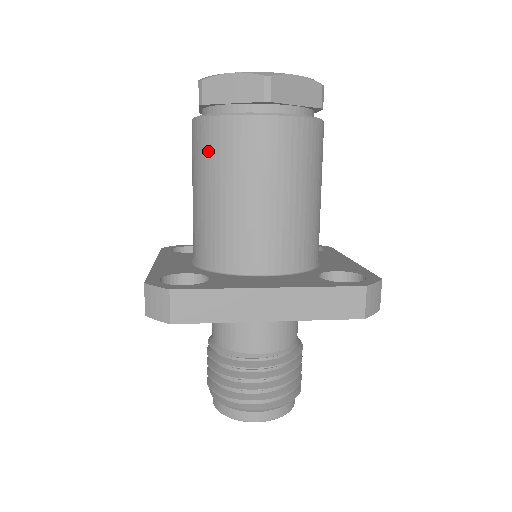
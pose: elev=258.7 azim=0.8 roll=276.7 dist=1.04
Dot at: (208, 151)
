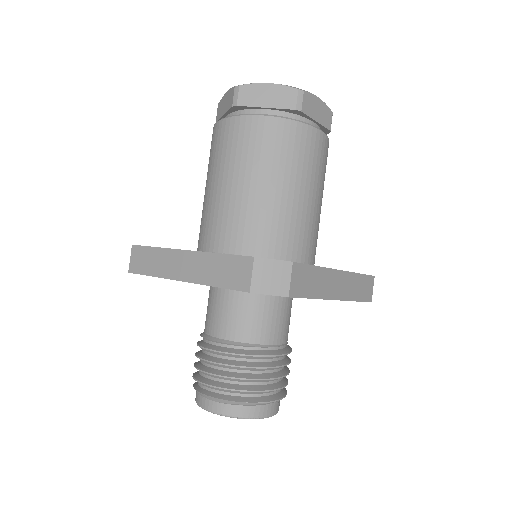
Dot at: occluded
